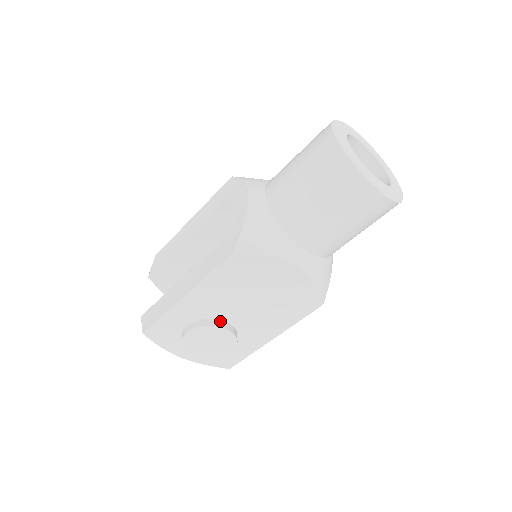
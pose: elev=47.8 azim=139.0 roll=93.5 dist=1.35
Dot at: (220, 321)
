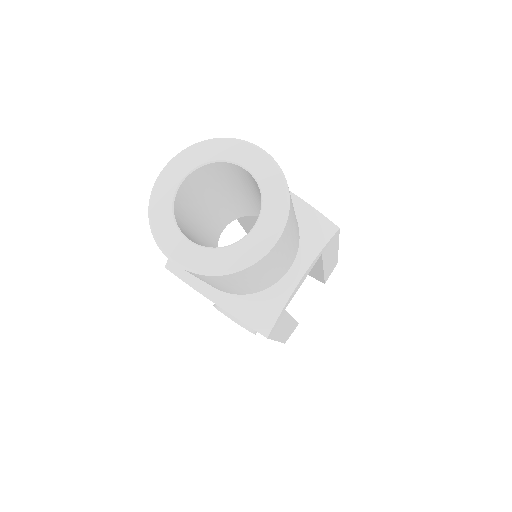
Dot at: occluded
